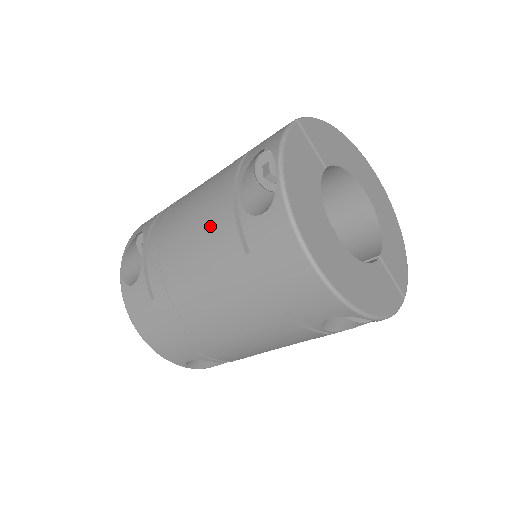
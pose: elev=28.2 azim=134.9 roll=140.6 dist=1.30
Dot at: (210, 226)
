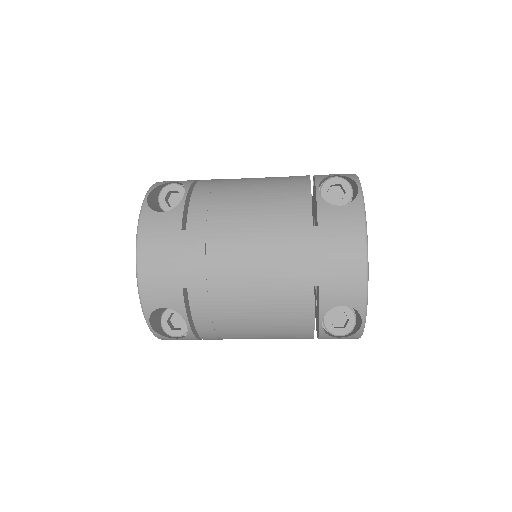
Dot at: (282, 198)
